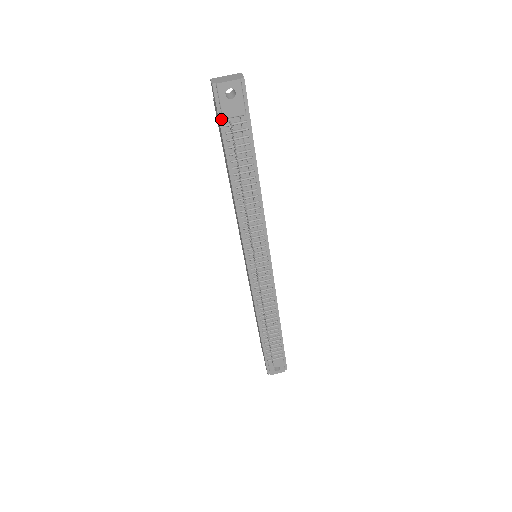
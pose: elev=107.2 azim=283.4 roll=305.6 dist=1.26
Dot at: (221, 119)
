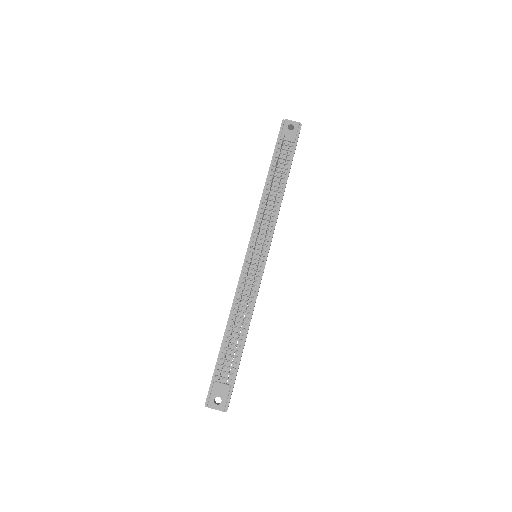
Dot at: (279, 139)
